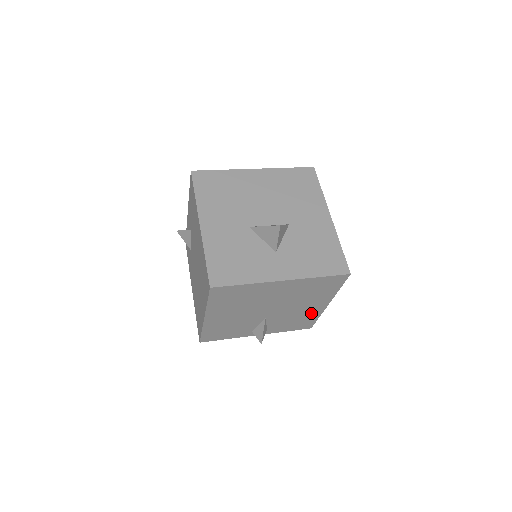
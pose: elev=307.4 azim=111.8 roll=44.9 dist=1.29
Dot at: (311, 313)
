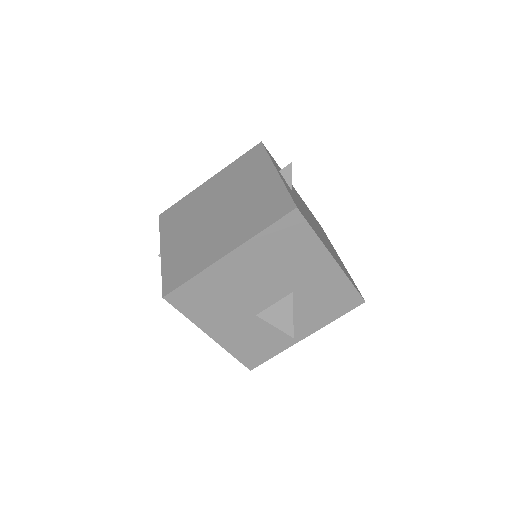
Dot at: occluded
